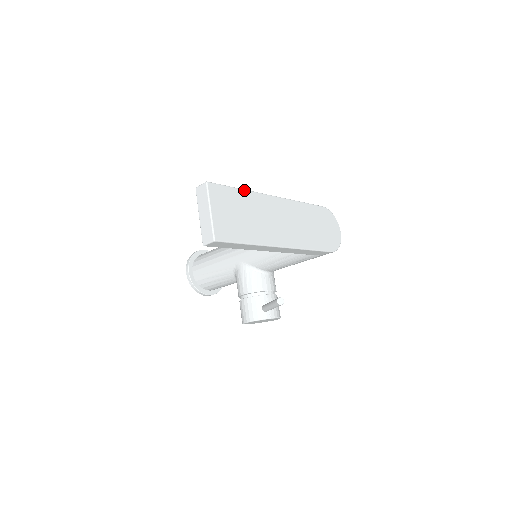
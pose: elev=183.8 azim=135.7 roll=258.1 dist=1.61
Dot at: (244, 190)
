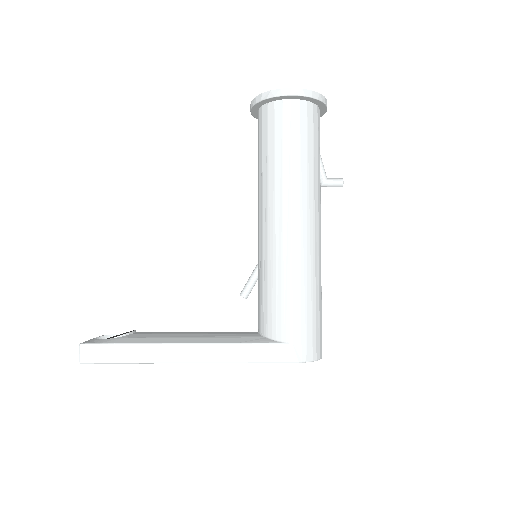
Dot at: (136, 363)
